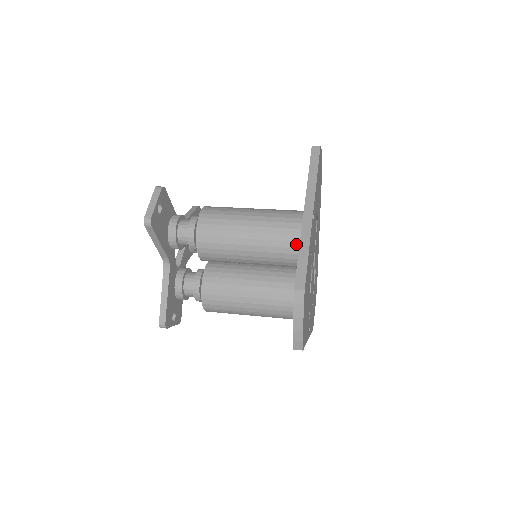
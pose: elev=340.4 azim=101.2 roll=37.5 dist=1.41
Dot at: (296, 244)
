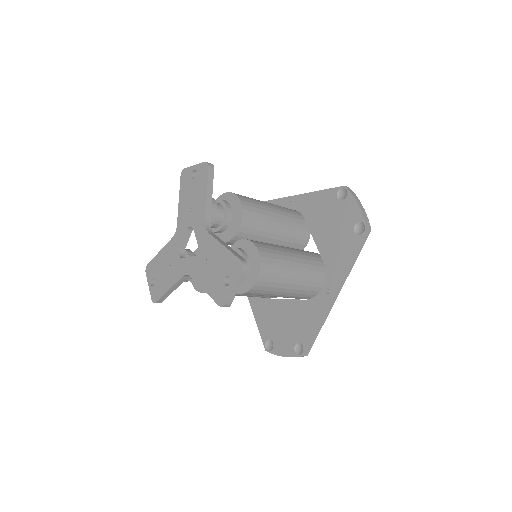
Dot at: (298, 214)
